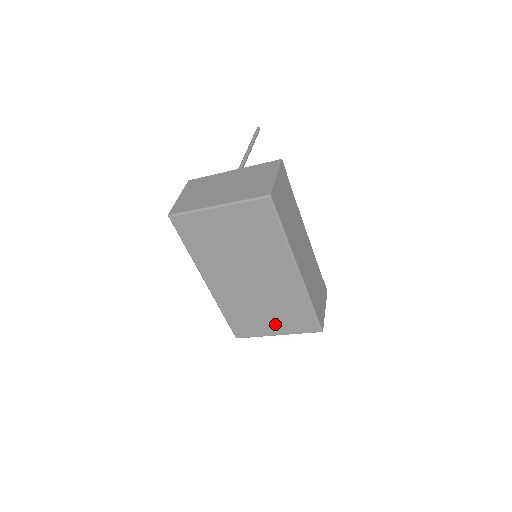
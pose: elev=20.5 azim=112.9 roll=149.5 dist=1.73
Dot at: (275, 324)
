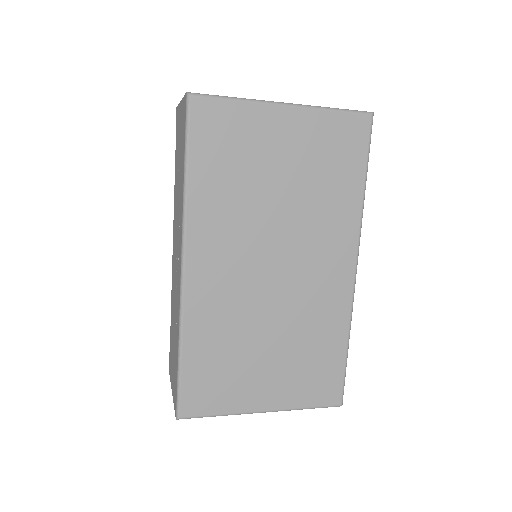
Dot at: (271, 383)
